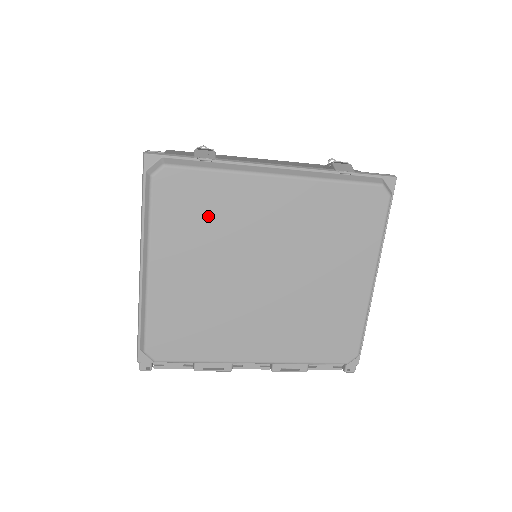
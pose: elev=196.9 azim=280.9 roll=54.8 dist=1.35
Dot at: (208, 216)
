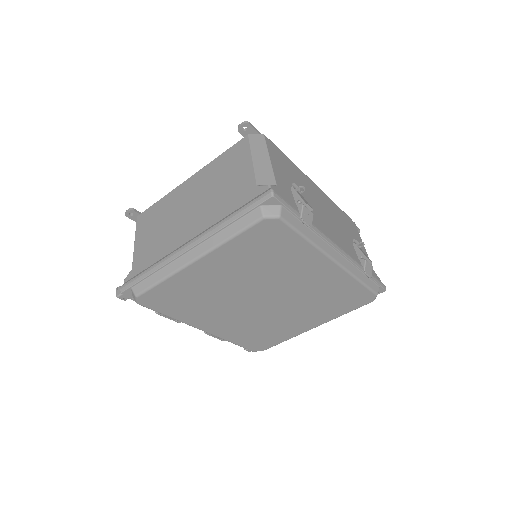
Dot at: (270, 257)
